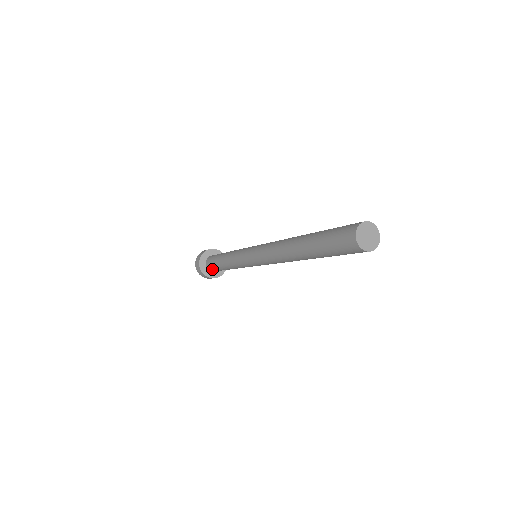
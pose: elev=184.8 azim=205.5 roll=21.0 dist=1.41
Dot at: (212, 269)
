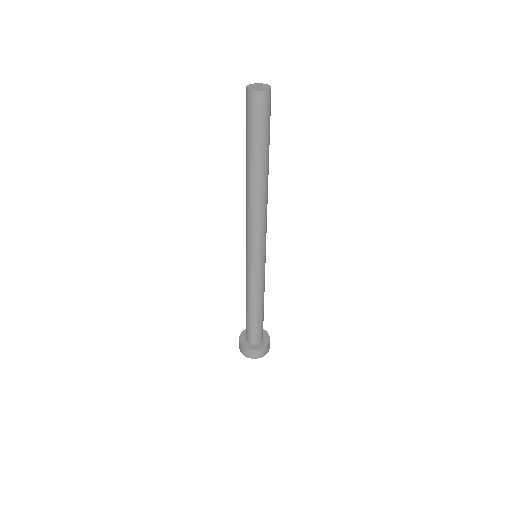
Dot at: (253, 337)
